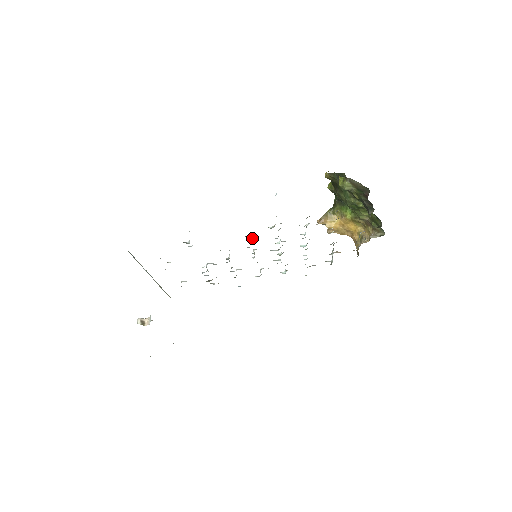
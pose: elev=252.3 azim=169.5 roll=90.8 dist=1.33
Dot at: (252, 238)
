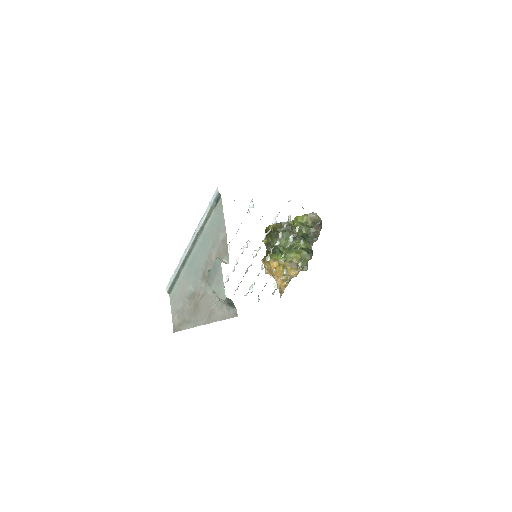
Dot at: (267, 232)
